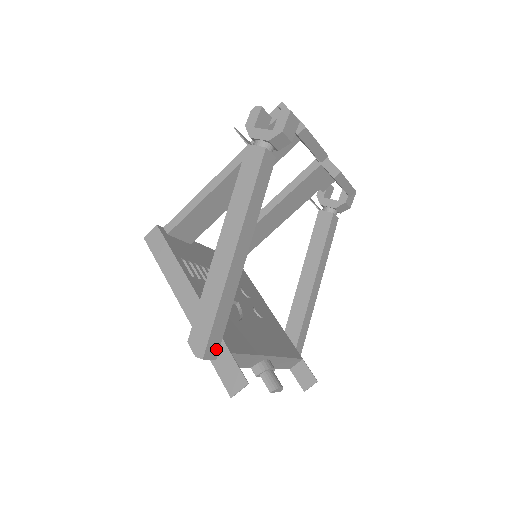
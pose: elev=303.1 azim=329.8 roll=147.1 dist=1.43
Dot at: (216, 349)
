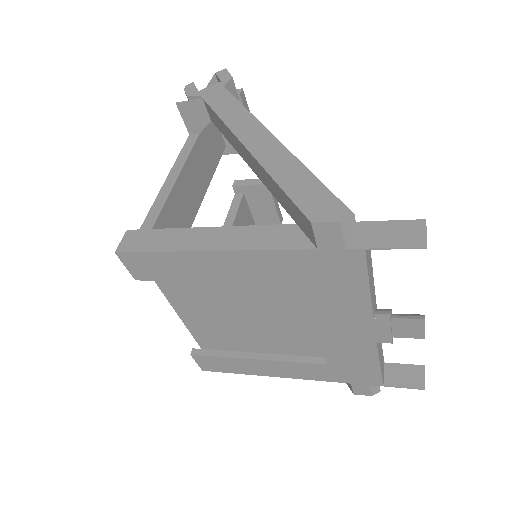
Dot at: occluded
